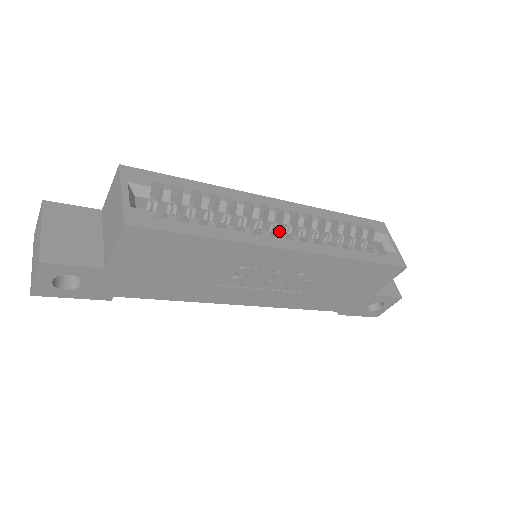
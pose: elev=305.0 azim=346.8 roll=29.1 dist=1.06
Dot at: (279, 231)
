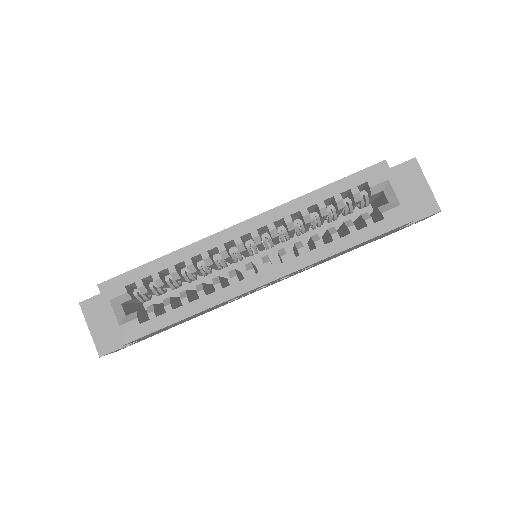
Dot at: (259, 245)
